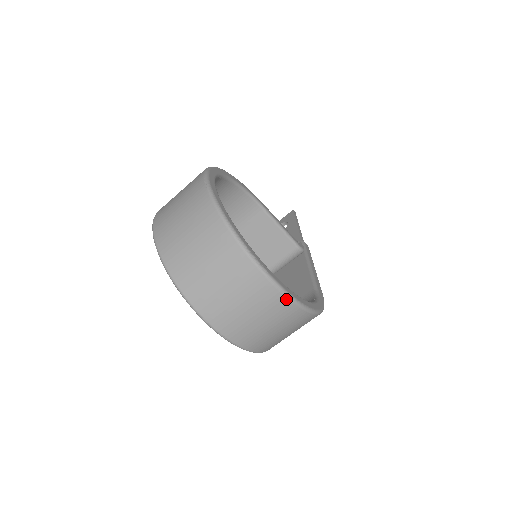
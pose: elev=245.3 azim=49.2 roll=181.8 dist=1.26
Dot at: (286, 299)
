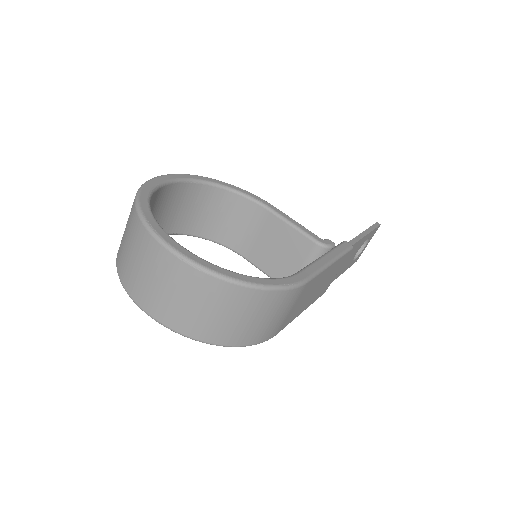
Dot at: (188, 266)
